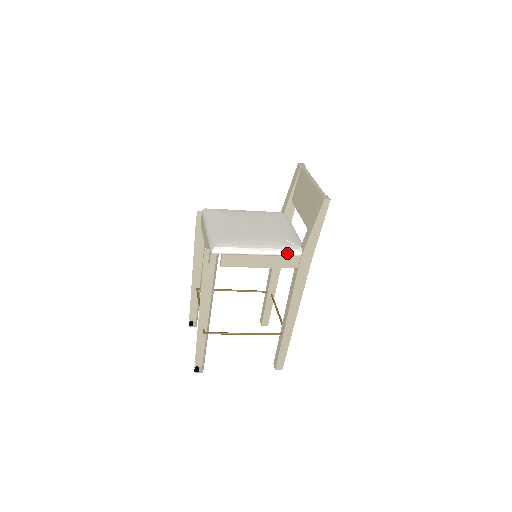
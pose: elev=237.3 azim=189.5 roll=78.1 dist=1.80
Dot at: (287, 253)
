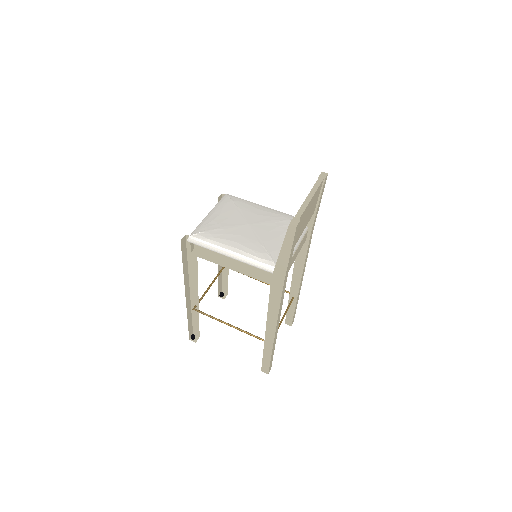
Dot at: (258, 266)
